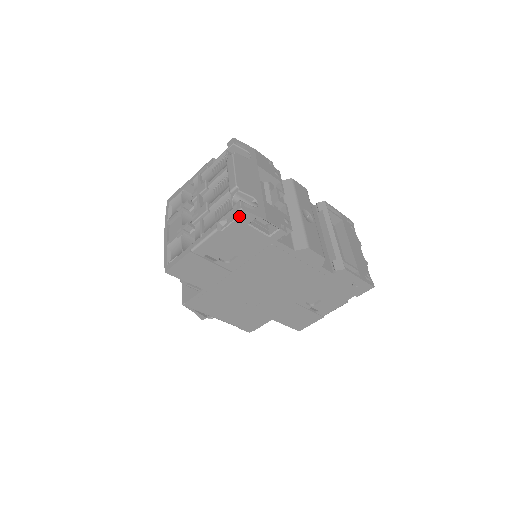
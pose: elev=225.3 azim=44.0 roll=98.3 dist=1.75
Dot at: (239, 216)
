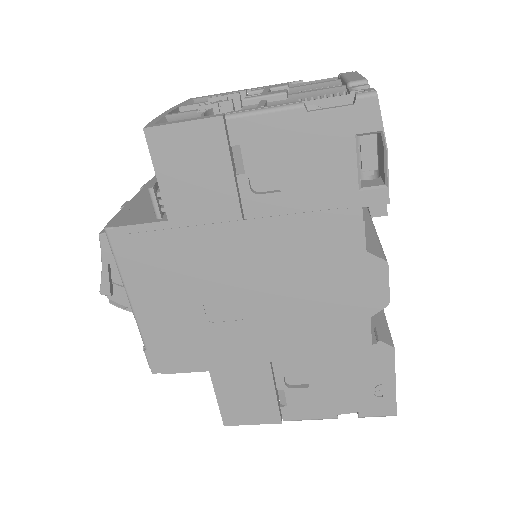
Dot at: (360, 104)
